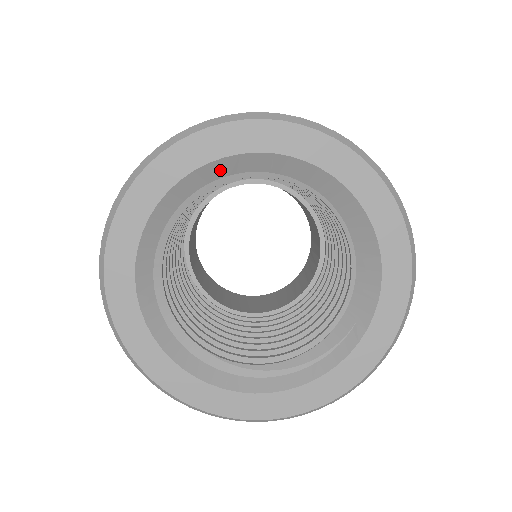
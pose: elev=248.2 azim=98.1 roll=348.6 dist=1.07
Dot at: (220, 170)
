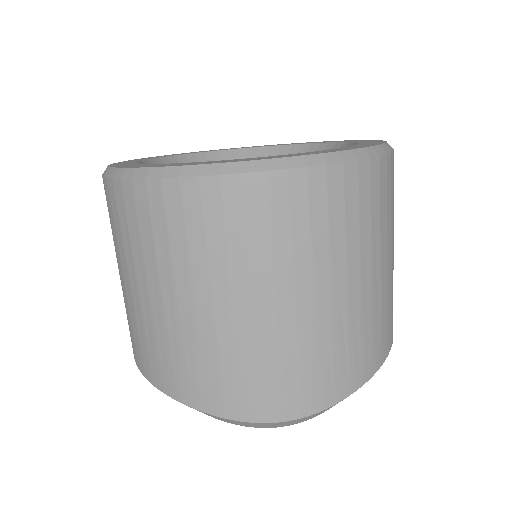
Dot at: (203, 160)
